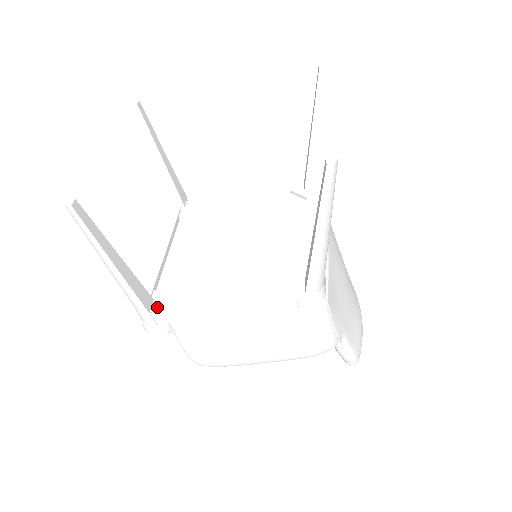
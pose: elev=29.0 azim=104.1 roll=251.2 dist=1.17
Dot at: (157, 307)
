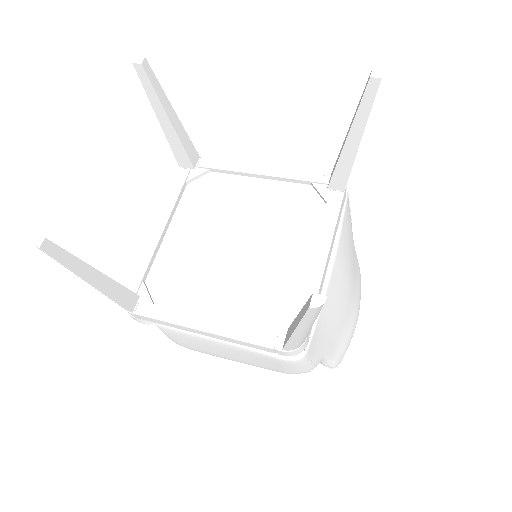
Dot at: (141, 307)
